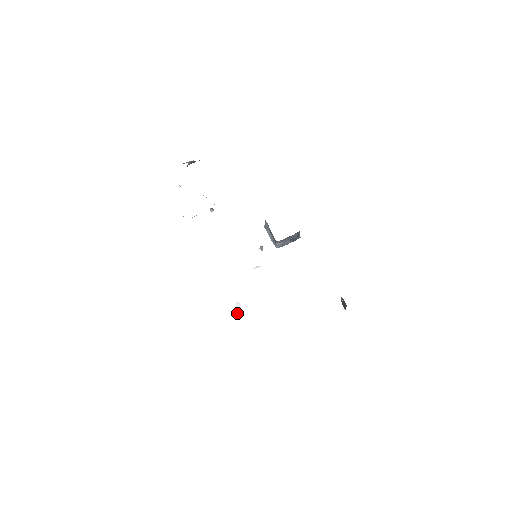
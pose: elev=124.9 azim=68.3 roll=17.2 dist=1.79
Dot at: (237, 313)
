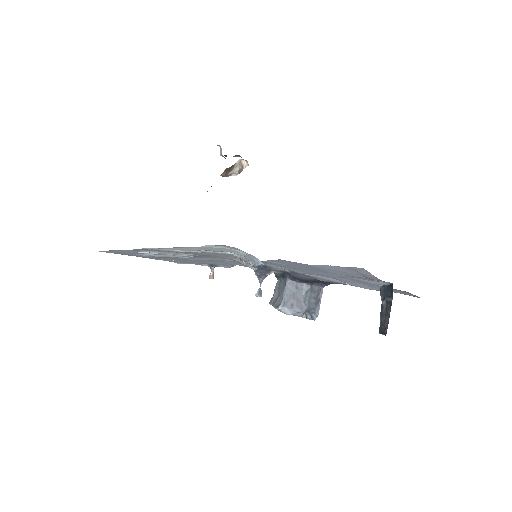
Dot at: (196, 247)
